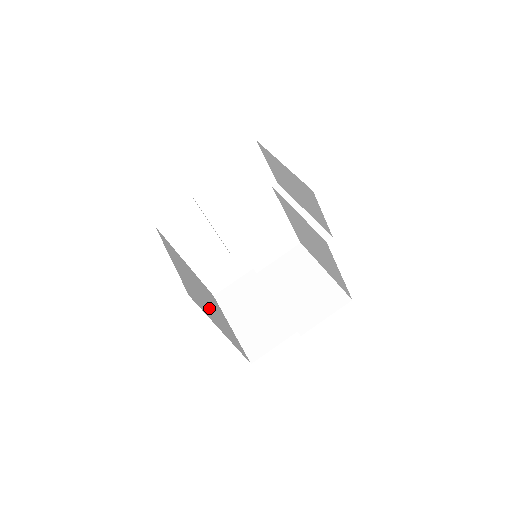
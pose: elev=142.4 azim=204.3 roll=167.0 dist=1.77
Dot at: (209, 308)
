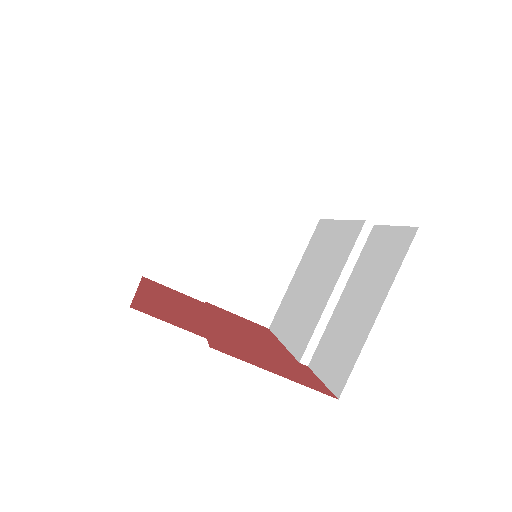
Dot at: occluded
